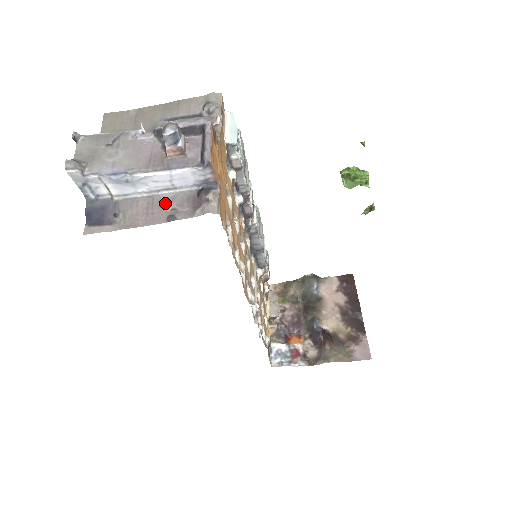
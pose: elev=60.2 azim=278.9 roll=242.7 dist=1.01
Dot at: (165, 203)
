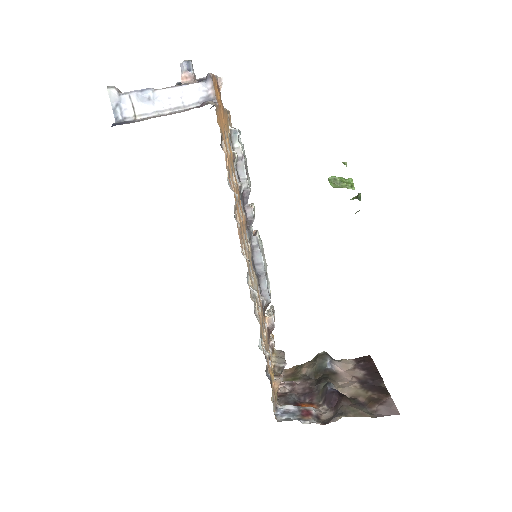
Dot at: (175, 113)
